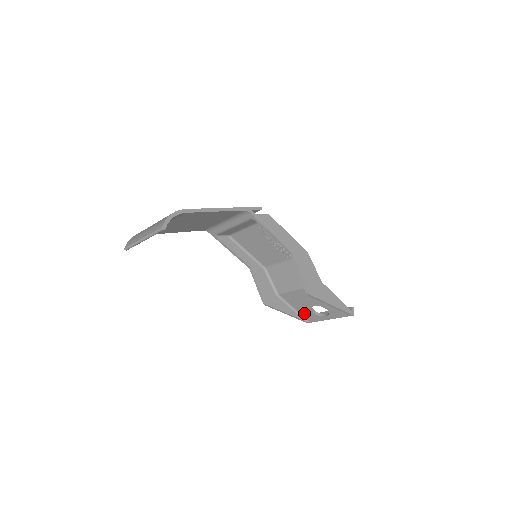
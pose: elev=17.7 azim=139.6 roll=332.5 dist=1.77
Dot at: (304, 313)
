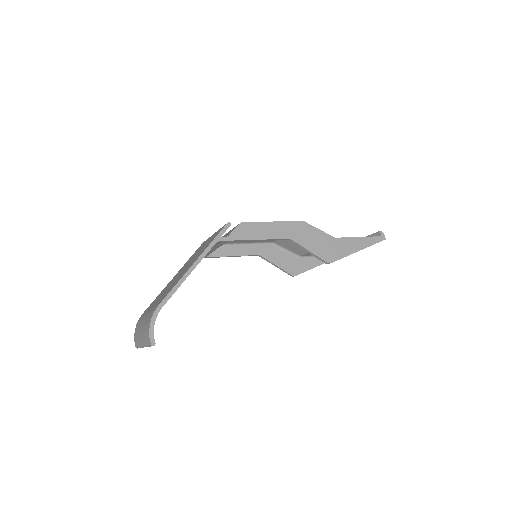
Dot at: occluded
